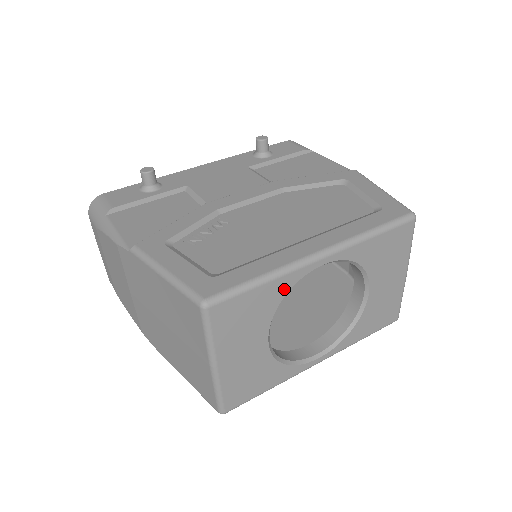
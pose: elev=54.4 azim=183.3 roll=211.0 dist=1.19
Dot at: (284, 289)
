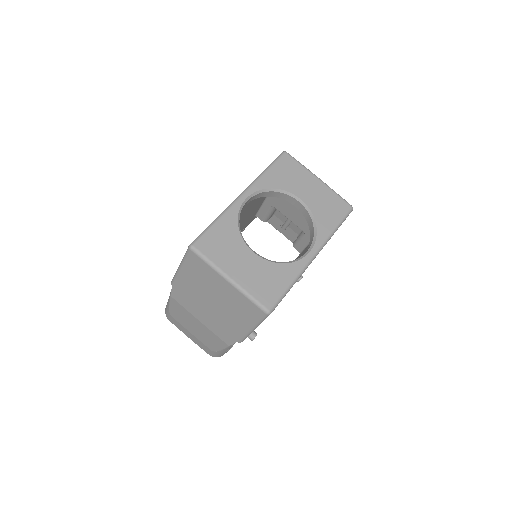
Dot at: (233, 220)
